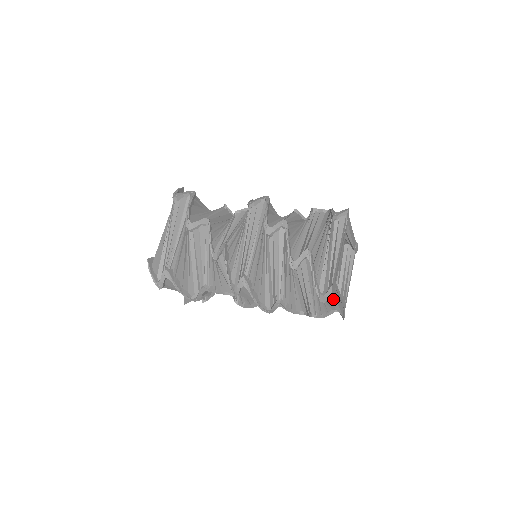
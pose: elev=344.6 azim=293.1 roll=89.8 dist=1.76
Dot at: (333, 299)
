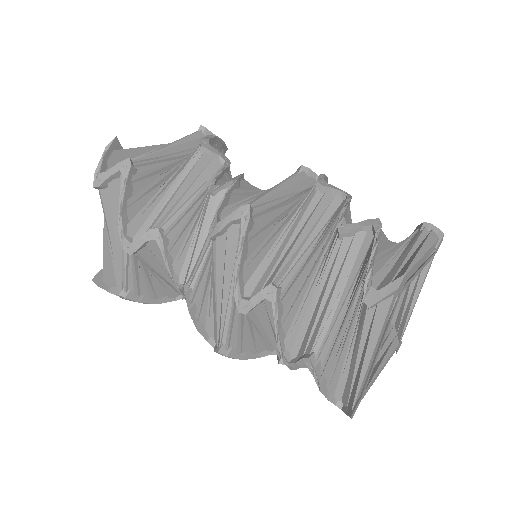
Dot at: occluded
